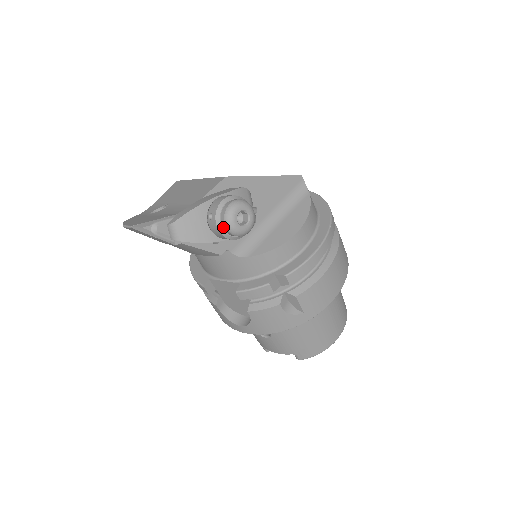
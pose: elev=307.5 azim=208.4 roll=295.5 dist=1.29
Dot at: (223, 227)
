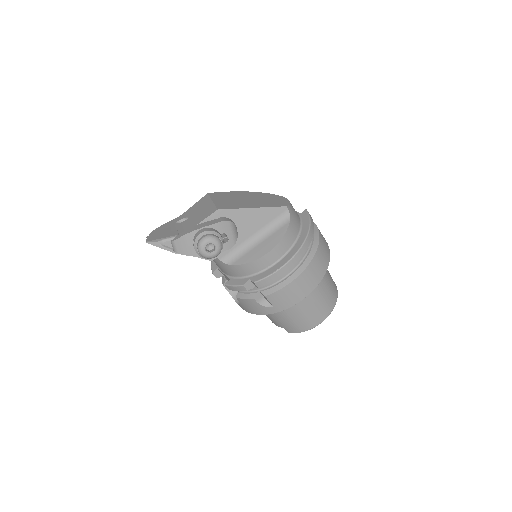
Dot at: (198, 251)
